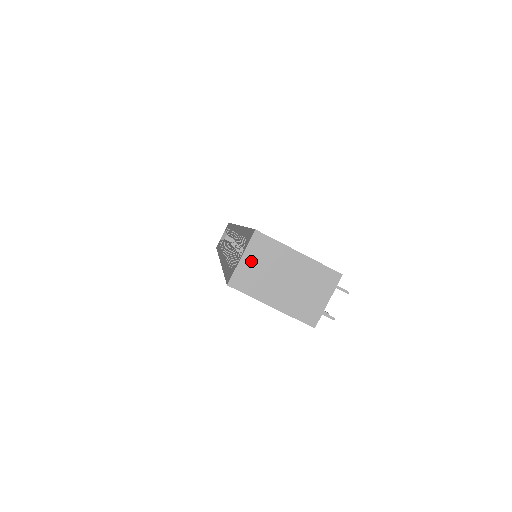
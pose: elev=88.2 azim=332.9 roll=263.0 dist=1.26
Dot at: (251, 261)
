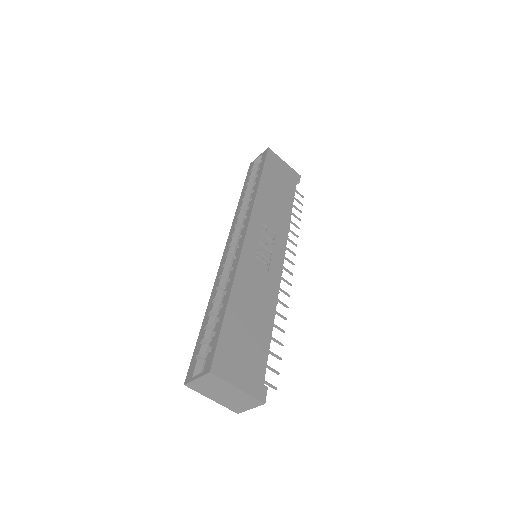
Dot at: (203, 382)
